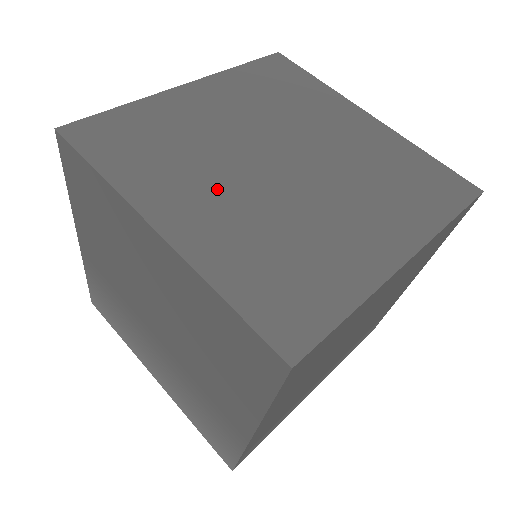
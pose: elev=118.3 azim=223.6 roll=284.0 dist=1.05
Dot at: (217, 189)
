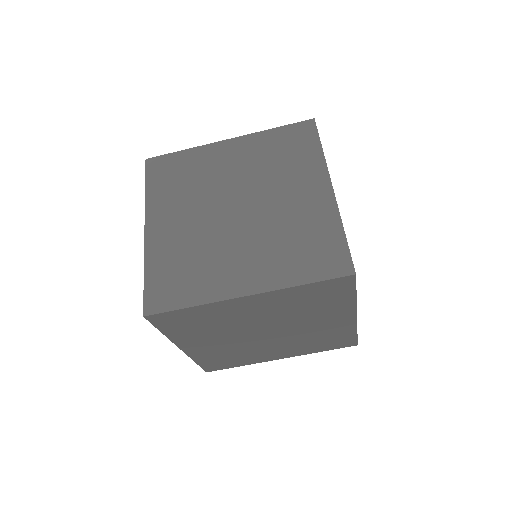
Dot at: (270, 349)
